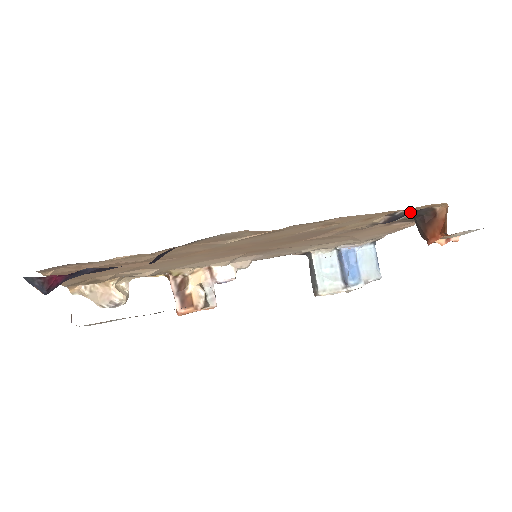
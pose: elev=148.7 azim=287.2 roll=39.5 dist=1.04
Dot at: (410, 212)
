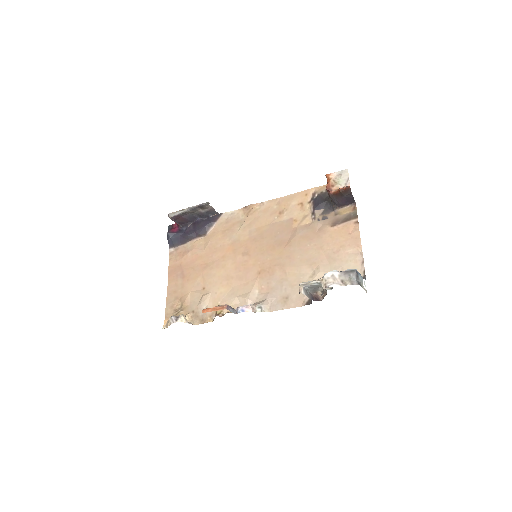
Dot at: (325, 199)
